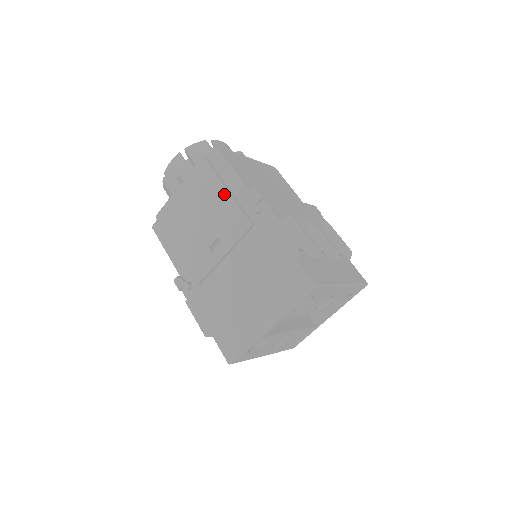
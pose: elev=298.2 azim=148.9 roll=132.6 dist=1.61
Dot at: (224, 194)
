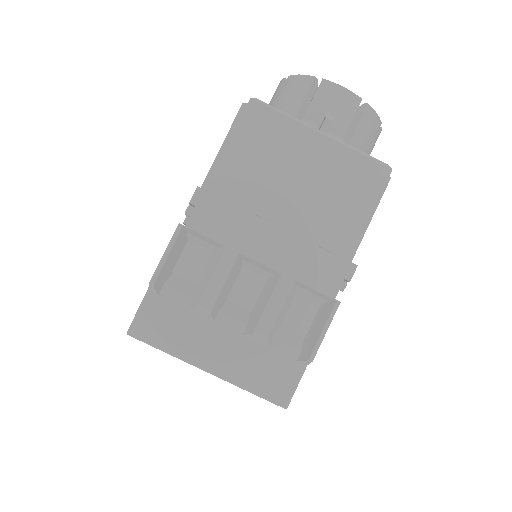
Dot at: (212, 167)
